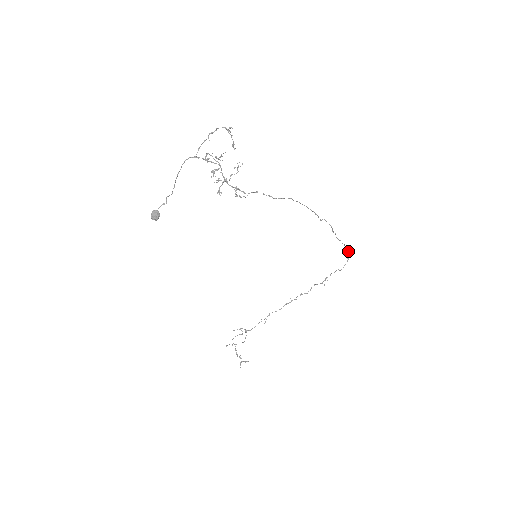
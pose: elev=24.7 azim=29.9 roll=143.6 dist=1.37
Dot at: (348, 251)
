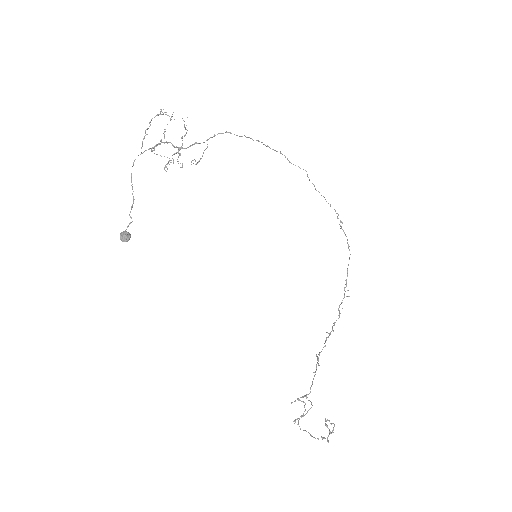
Dot at: (340, 226)
